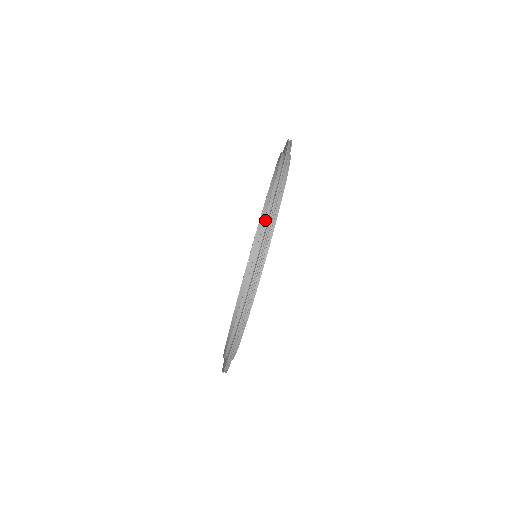
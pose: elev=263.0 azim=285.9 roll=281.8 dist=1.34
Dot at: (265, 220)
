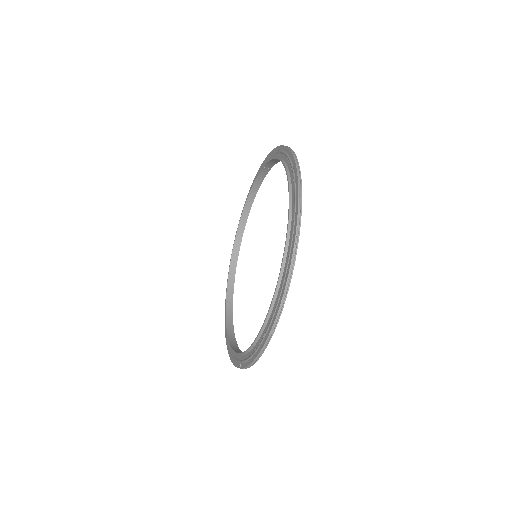
Dot at: (245, 353)
